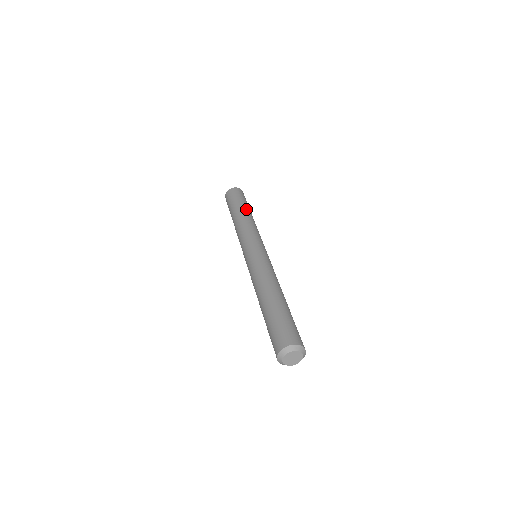
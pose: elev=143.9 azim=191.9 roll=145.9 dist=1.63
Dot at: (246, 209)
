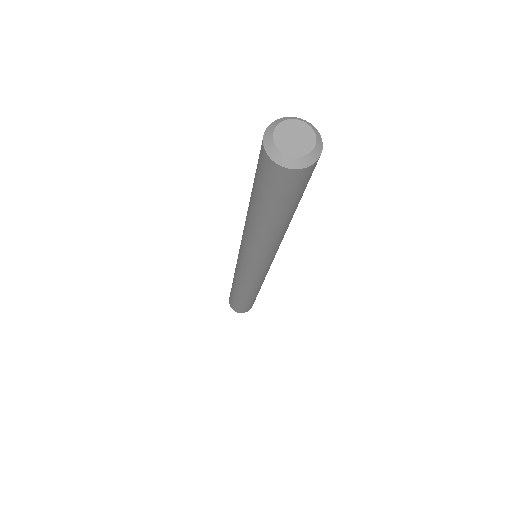
Dot at: occluded
